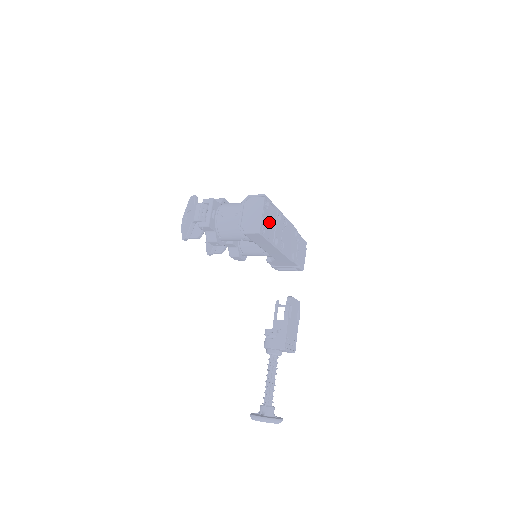
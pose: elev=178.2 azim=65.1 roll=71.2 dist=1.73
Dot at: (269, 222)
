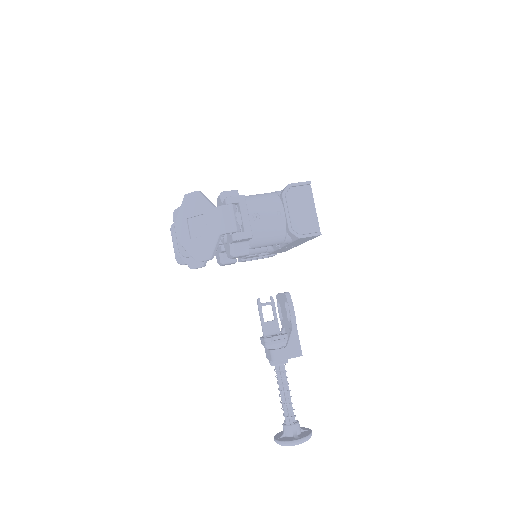
Dot at: occluded
